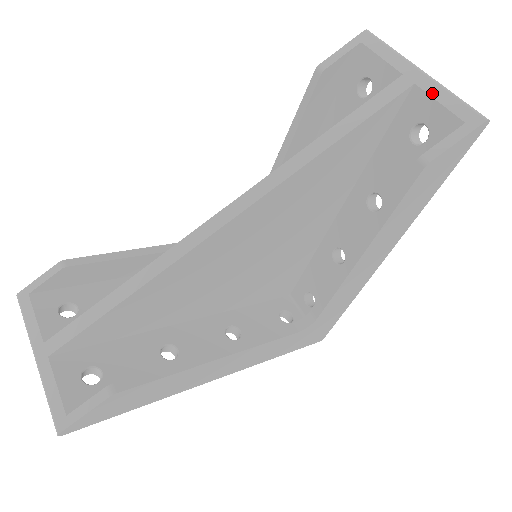
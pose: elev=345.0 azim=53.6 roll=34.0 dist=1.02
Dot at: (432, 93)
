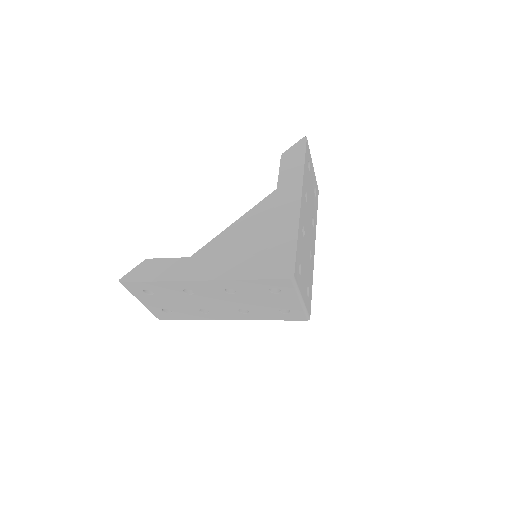
Dot at: occluded
